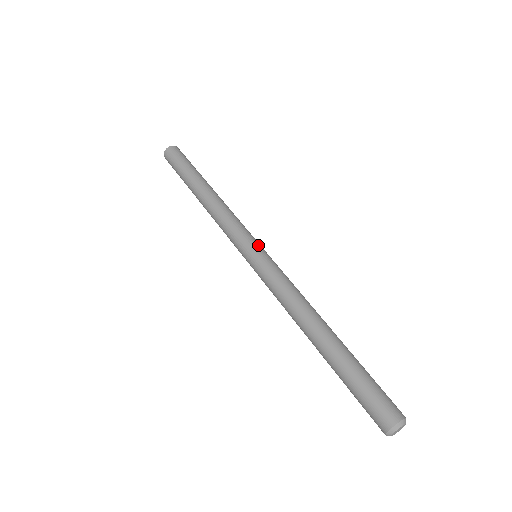
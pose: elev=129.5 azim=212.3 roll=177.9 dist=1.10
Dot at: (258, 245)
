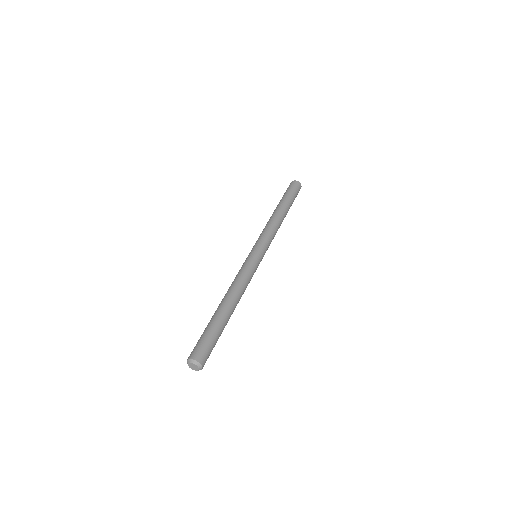
Dot at: (260, 250)
